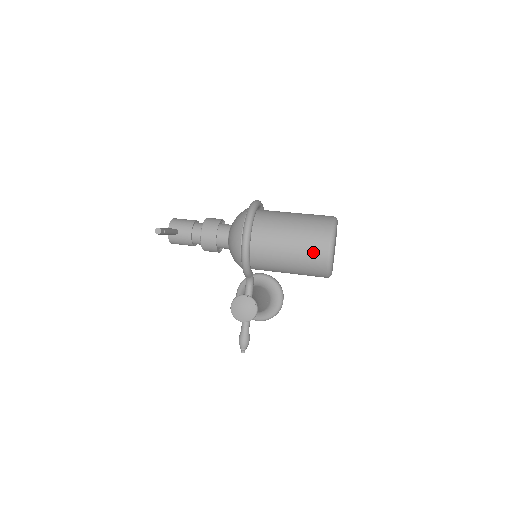
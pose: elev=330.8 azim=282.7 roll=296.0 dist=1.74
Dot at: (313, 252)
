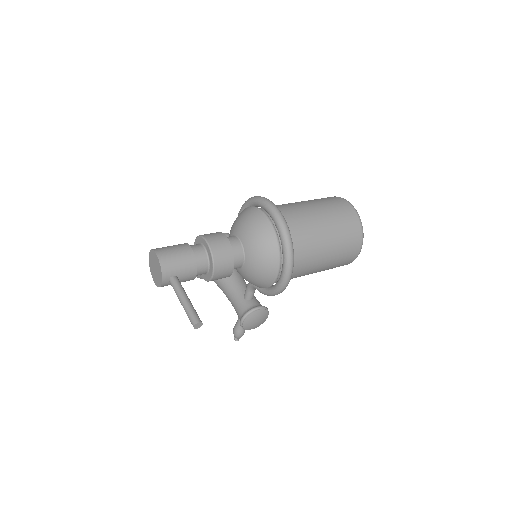
Dot at: (343, 261)
